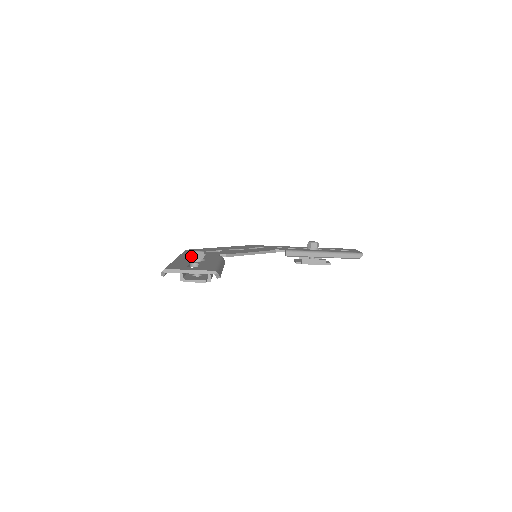
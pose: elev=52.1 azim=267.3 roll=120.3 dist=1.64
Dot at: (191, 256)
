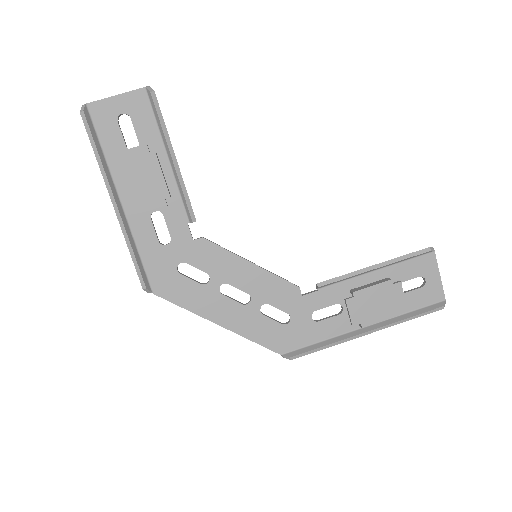
Dot at: occluded
